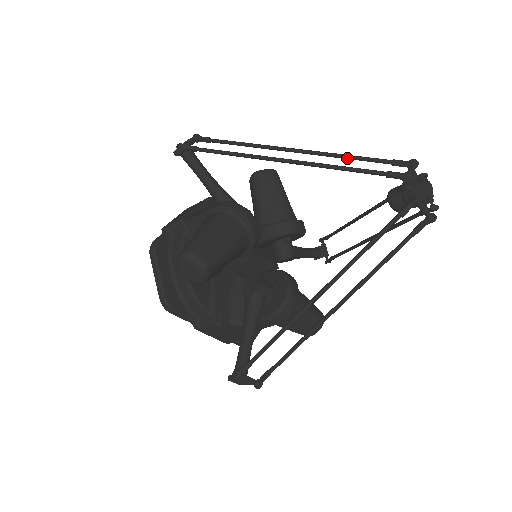
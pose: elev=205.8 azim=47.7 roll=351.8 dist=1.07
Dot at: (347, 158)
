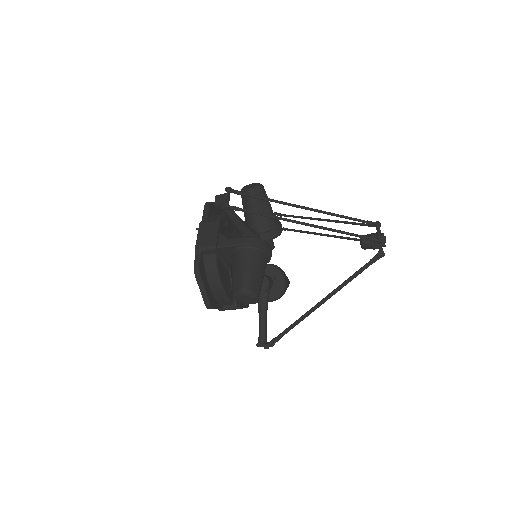
Dot at: (340, 217)
